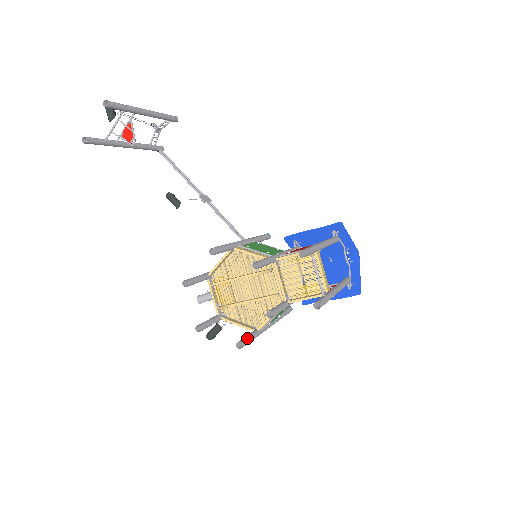
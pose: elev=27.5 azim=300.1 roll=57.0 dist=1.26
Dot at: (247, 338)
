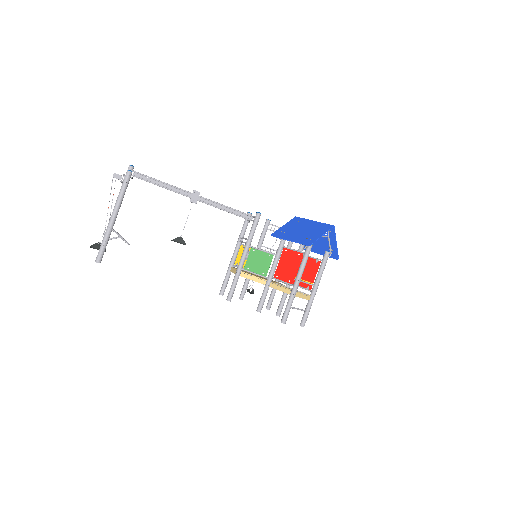
Dot at: (271, 301)
